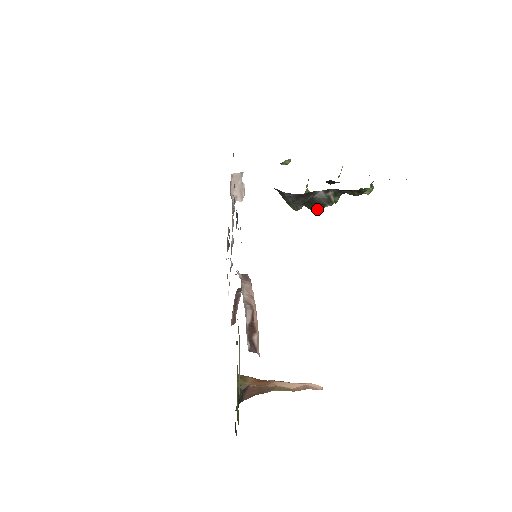
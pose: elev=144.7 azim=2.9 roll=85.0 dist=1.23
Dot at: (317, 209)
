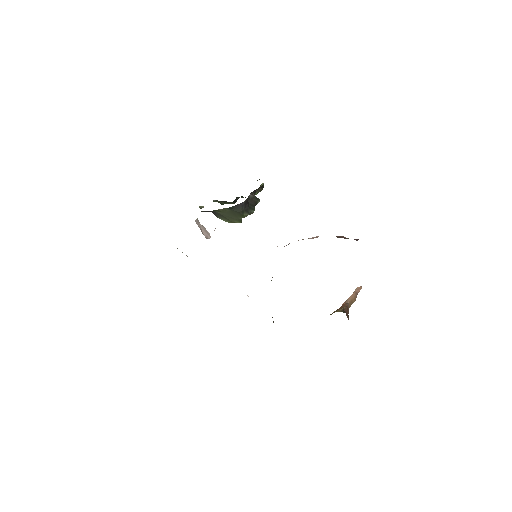
Dot at: (254, 210)
